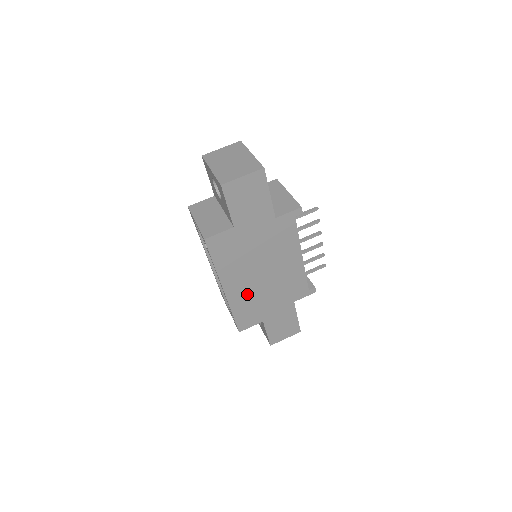
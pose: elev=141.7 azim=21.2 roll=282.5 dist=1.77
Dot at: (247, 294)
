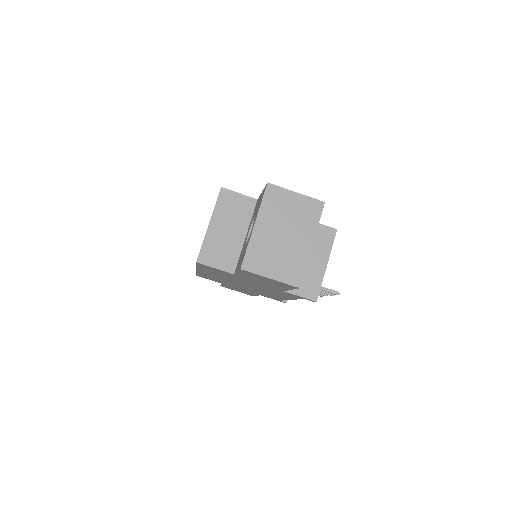
Dot at: (218, 278)
